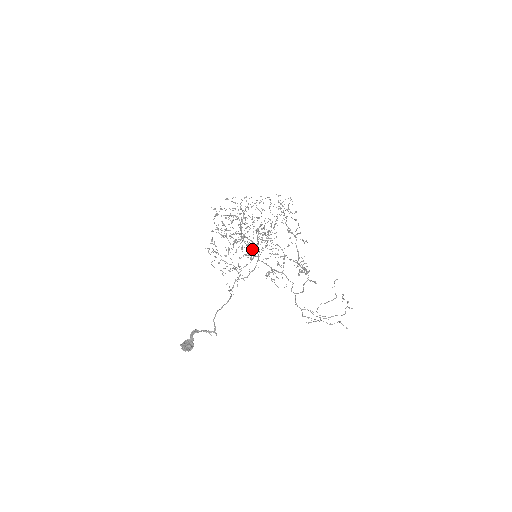
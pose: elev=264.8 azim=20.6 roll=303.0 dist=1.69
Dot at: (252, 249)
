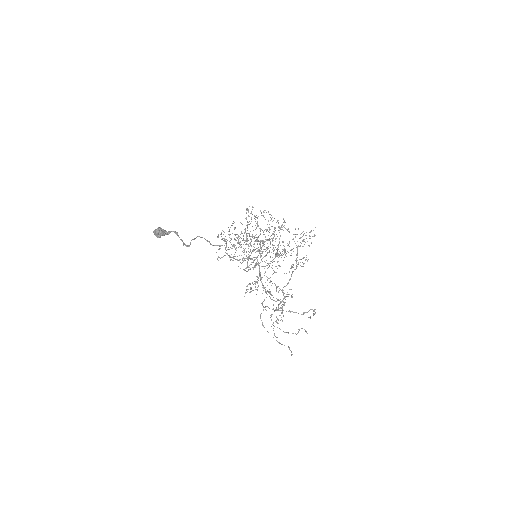
Dot at: (250, 268)
